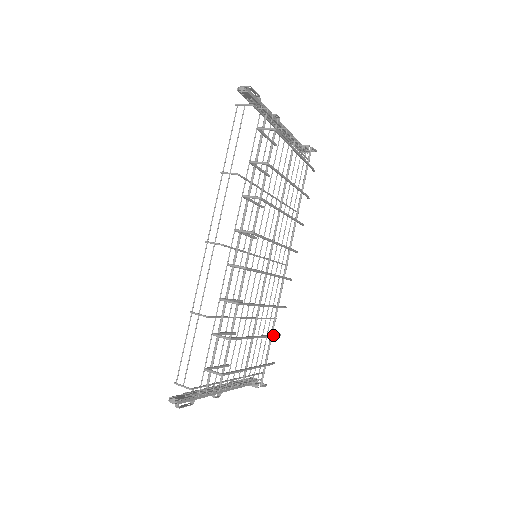
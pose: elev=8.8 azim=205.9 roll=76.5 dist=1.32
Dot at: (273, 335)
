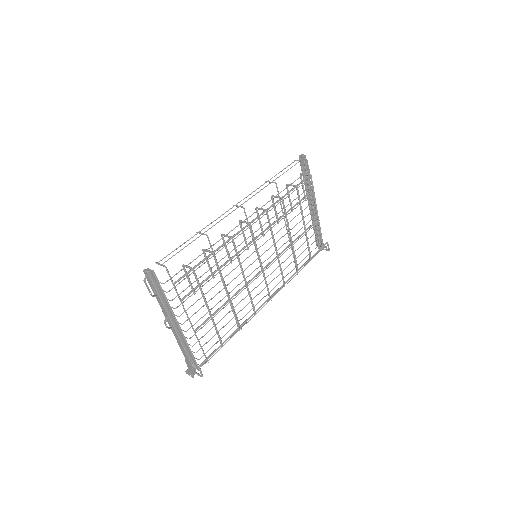
Dot at: occluded
